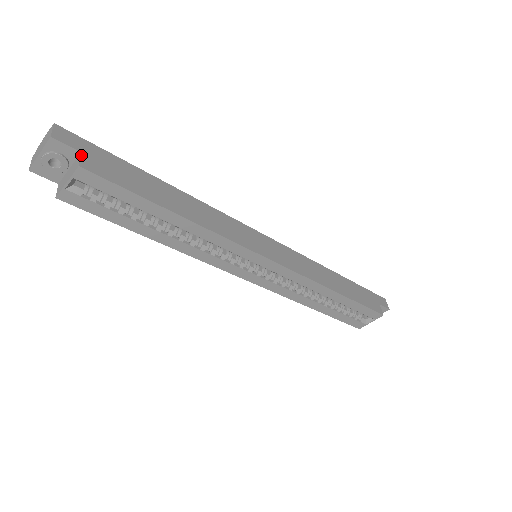
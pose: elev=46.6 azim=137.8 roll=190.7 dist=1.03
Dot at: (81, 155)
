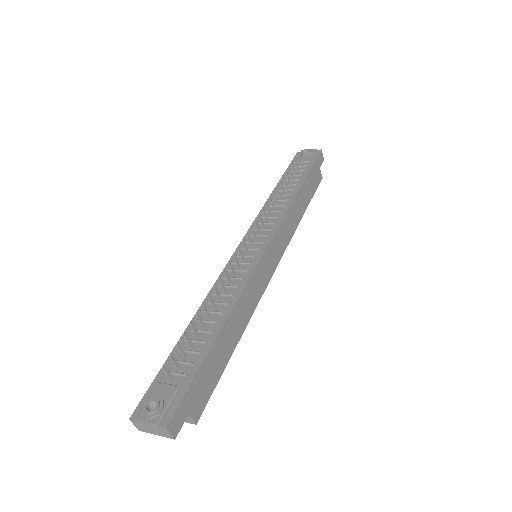
Dot at: (190, 416)
